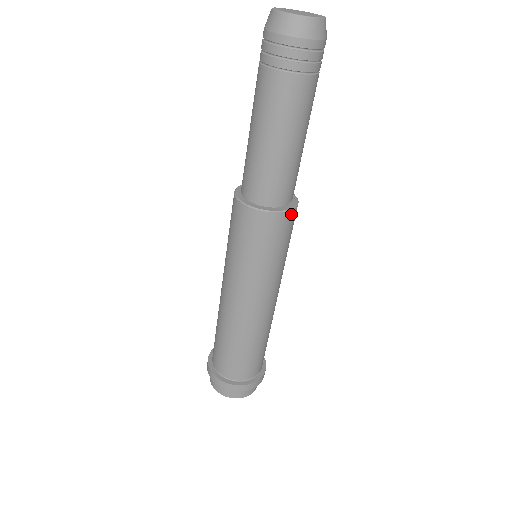
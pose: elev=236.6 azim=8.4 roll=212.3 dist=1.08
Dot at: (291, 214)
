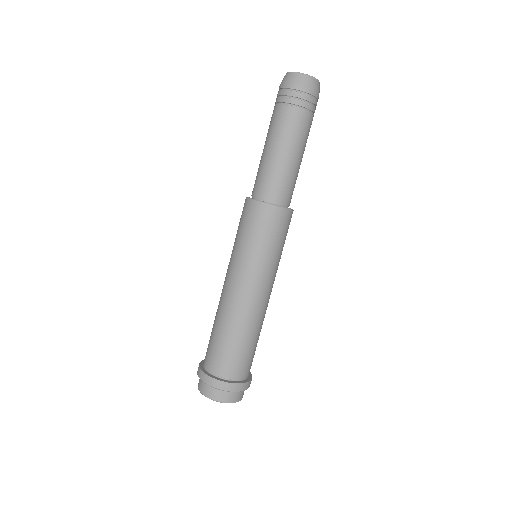
Dot at: occluded
